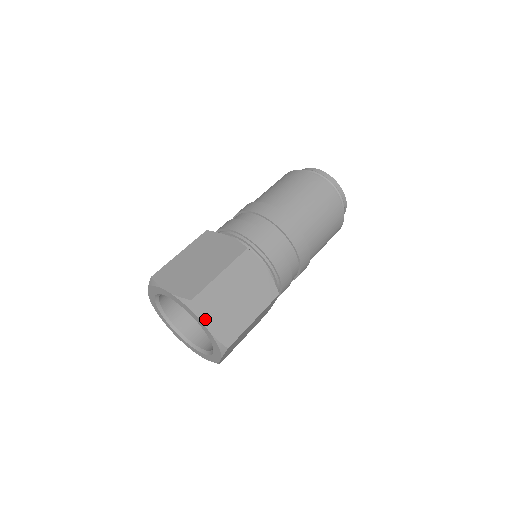
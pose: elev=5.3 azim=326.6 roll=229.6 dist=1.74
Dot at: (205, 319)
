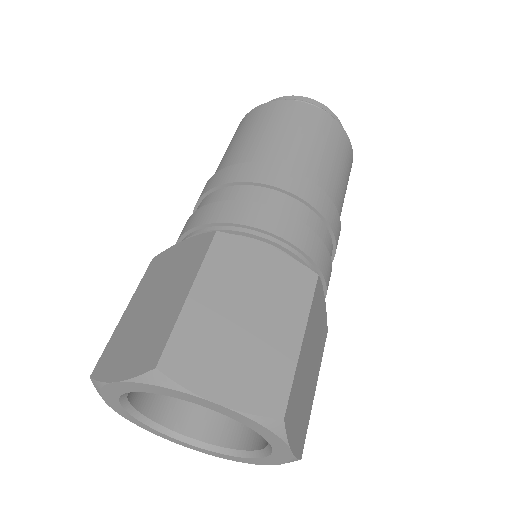
Dot at: (204, 388)
